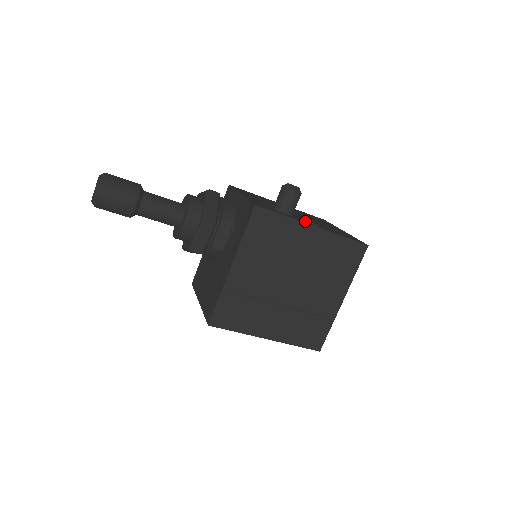
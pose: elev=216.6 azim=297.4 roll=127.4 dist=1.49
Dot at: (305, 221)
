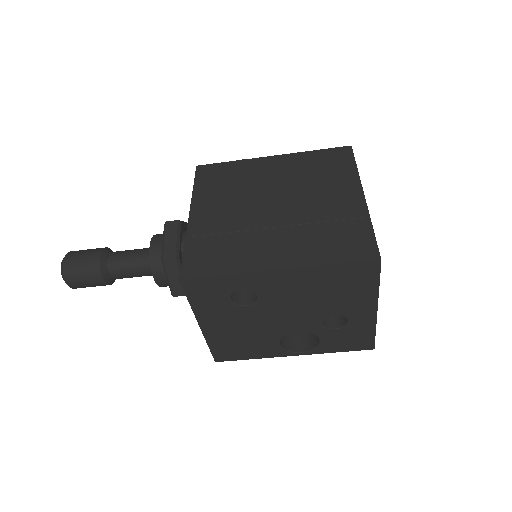
Dot at: occluded
